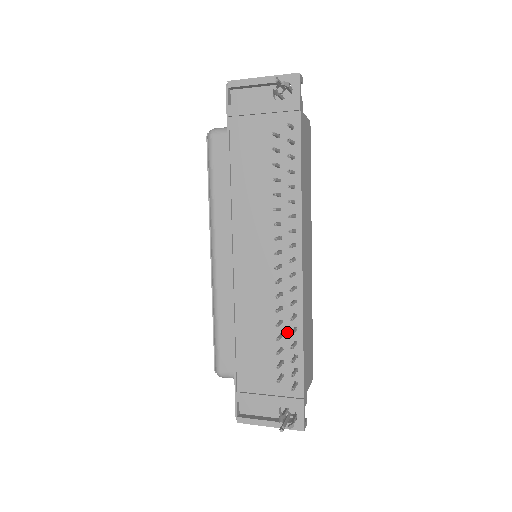
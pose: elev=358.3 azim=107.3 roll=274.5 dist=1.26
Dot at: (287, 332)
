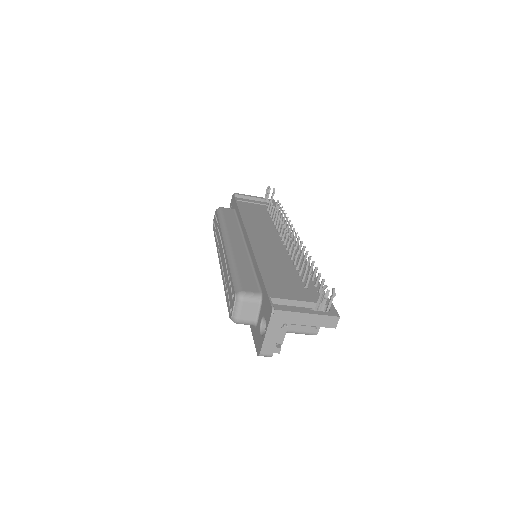
Dot at: occluded
